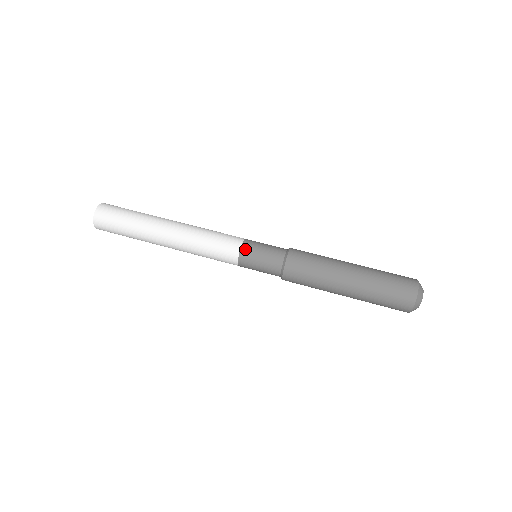
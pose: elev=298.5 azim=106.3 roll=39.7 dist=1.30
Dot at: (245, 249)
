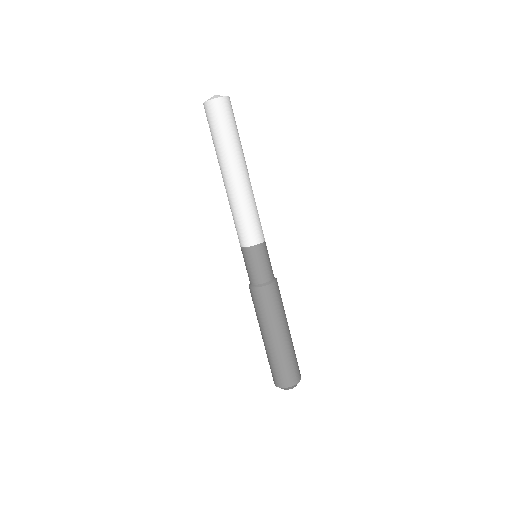
Dot at: (244, 251)
